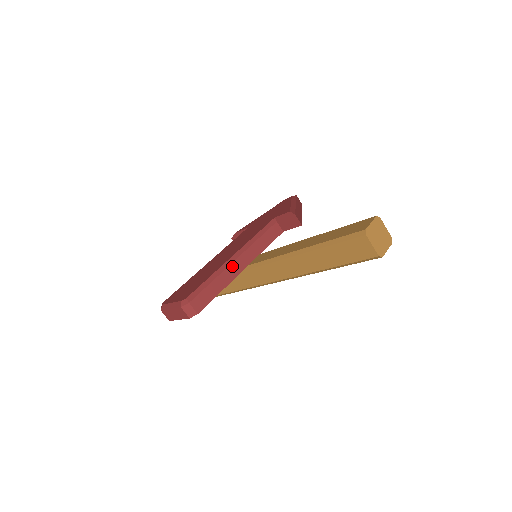
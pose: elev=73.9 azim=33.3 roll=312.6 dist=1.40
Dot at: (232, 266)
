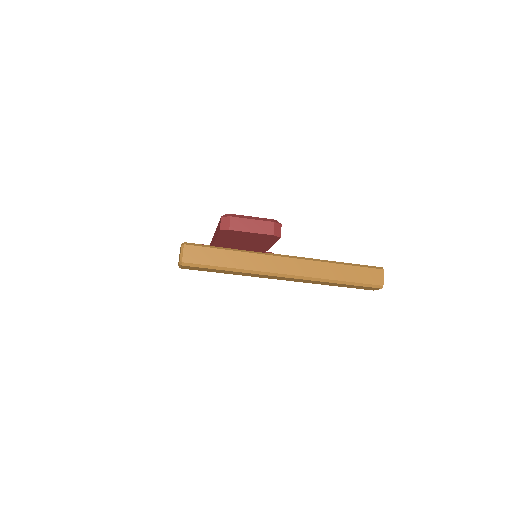
Dot at: occluded
